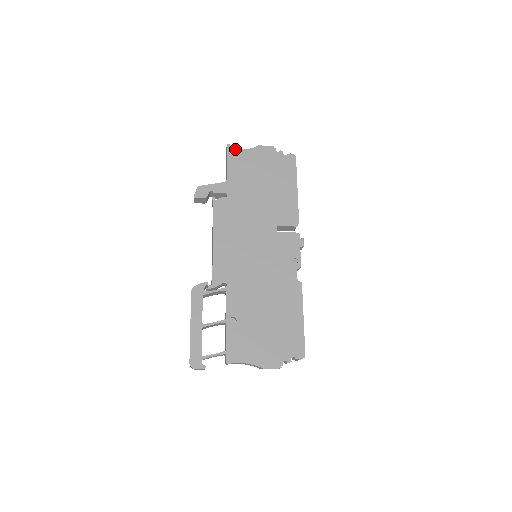
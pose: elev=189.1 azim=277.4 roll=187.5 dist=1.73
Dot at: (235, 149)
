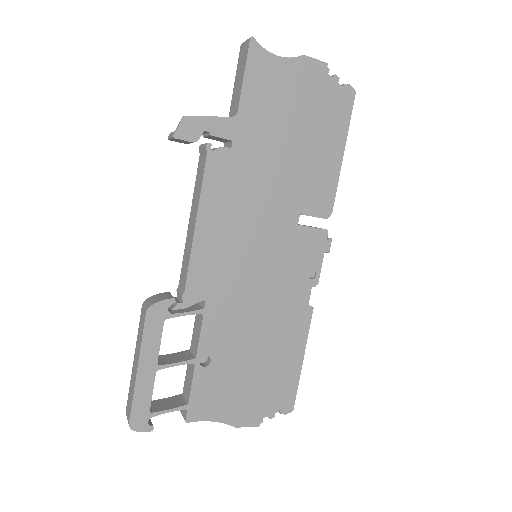
Dot at: (263, 52)
